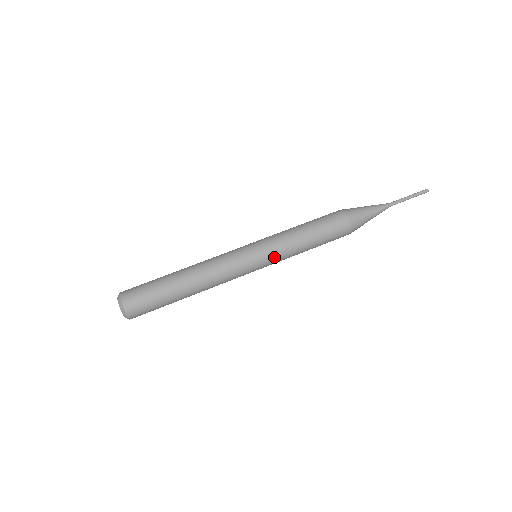
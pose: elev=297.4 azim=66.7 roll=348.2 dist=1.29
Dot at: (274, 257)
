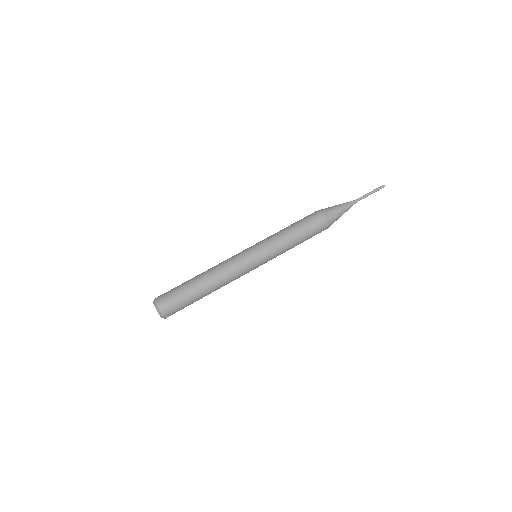
Dot at: (269, 253)
